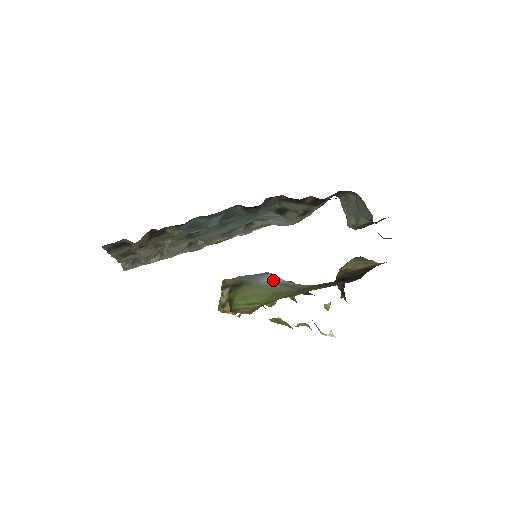
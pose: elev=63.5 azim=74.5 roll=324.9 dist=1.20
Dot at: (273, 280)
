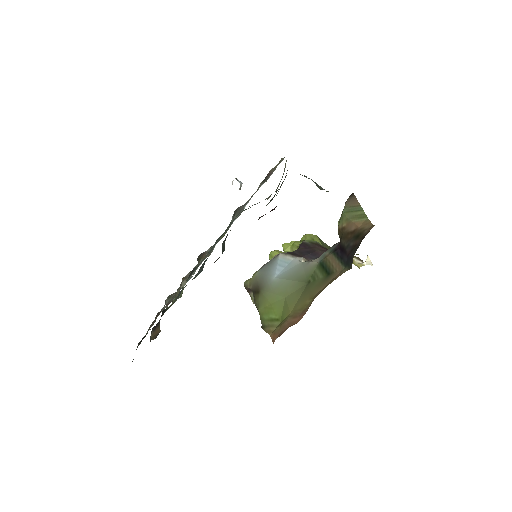
Dot at: (284, 266)
